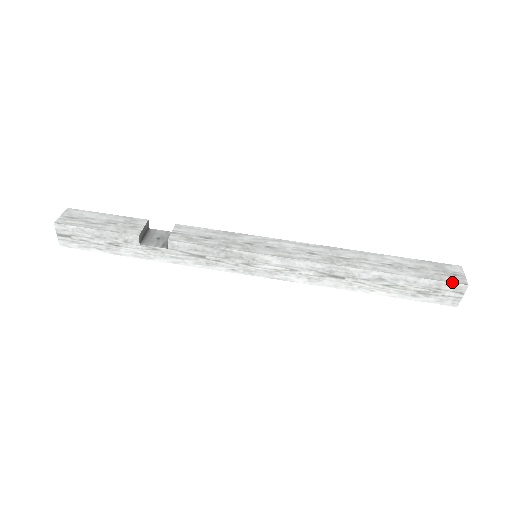
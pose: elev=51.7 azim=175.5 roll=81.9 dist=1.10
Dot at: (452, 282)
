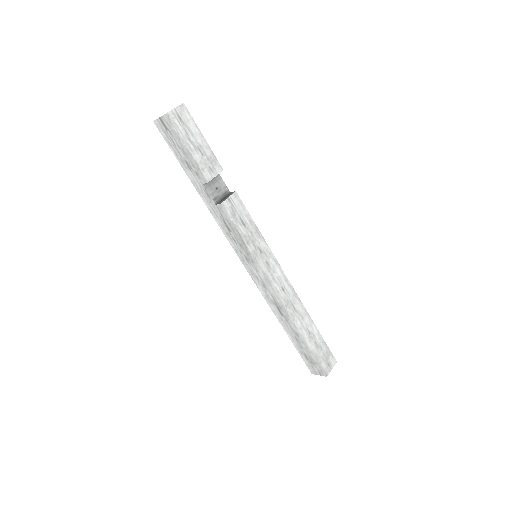
Dot at: (323, 369)
